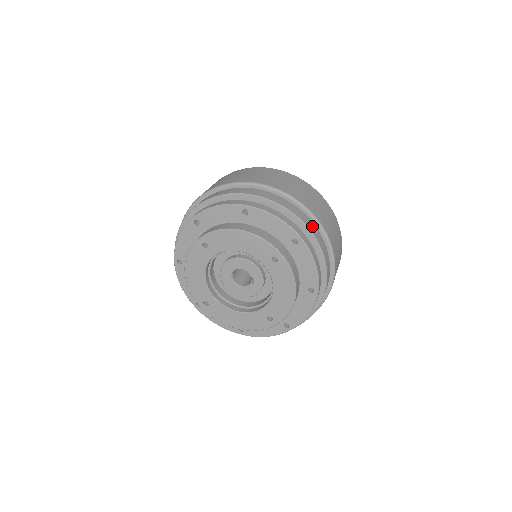
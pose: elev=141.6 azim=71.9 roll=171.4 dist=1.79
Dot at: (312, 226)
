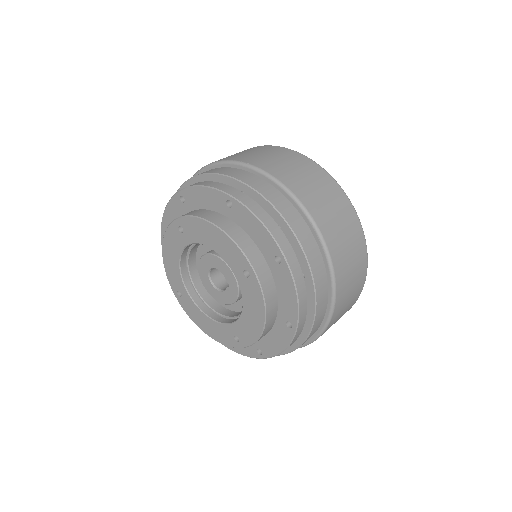
Dot at: (311, 245)
